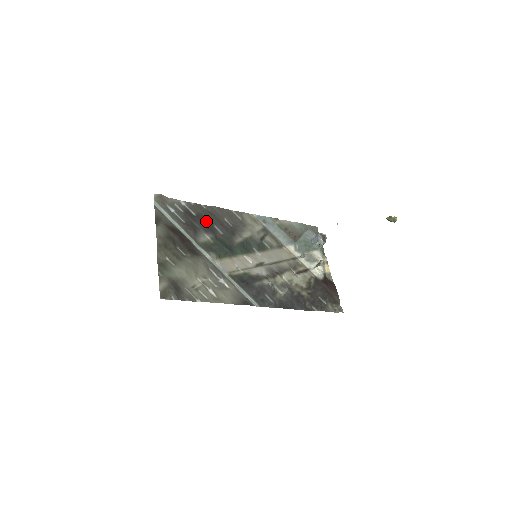
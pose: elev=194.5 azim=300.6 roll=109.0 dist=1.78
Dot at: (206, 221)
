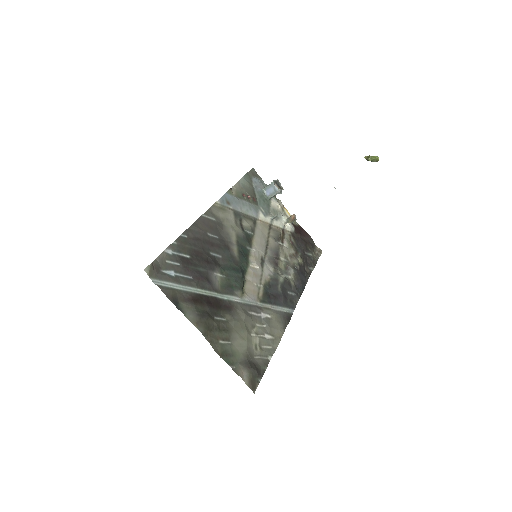
Dot at: (202, 255)
